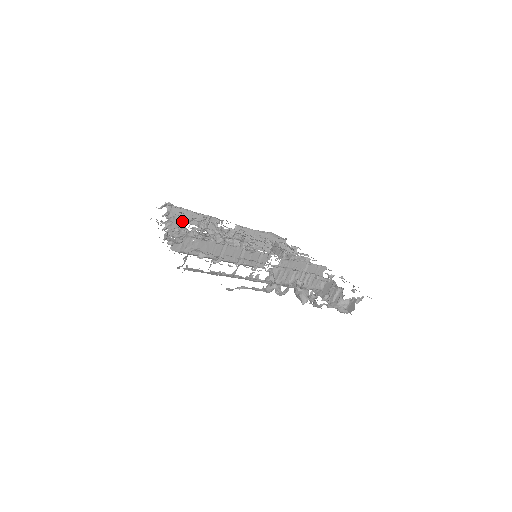
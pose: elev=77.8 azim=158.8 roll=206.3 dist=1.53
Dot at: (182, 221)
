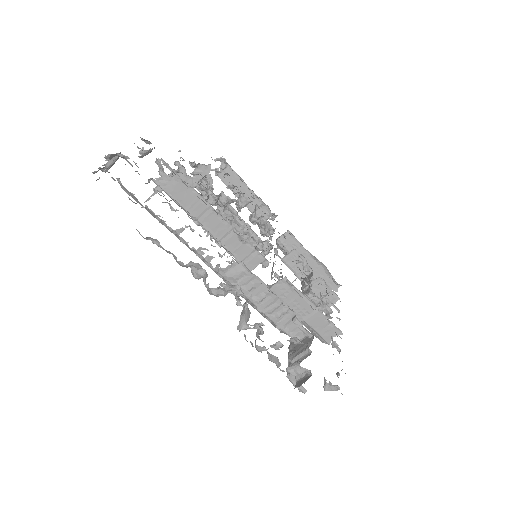
Dot at: (231, 189)
